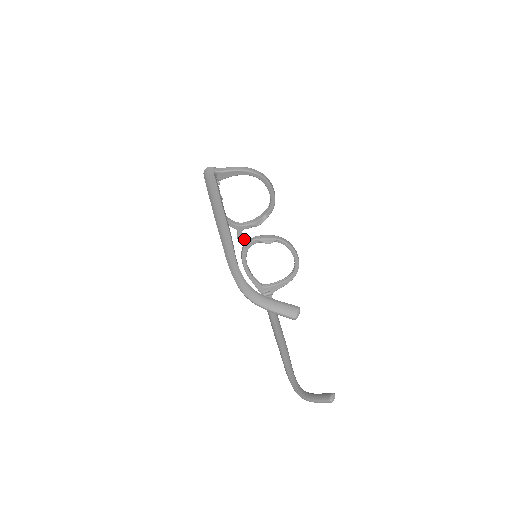
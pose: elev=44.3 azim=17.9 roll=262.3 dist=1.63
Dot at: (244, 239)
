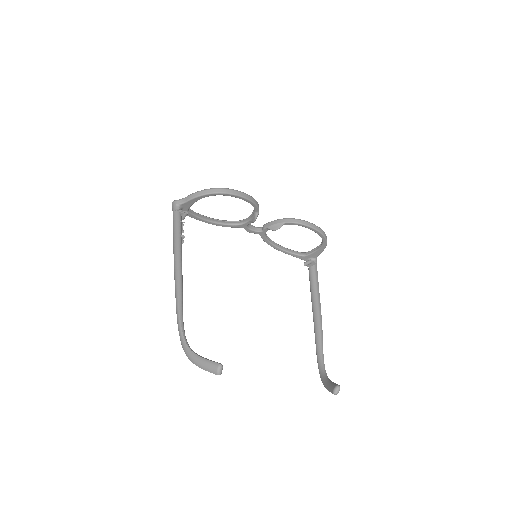
Dot at: (255, 231)
